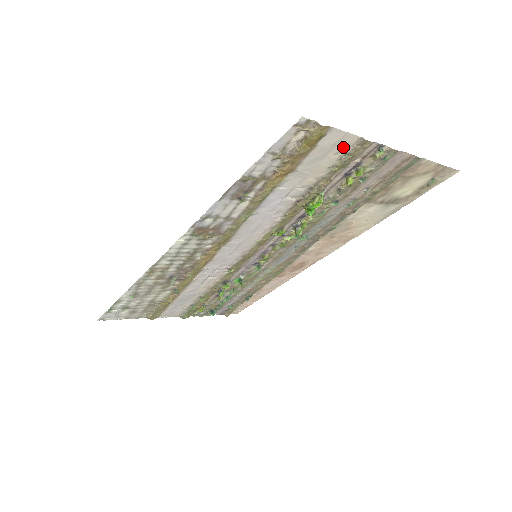
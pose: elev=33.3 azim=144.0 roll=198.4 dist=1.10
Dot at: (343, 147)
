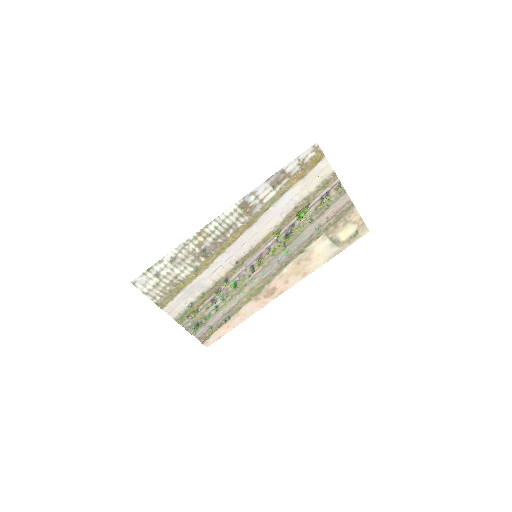
Dot at: (326, 174)
